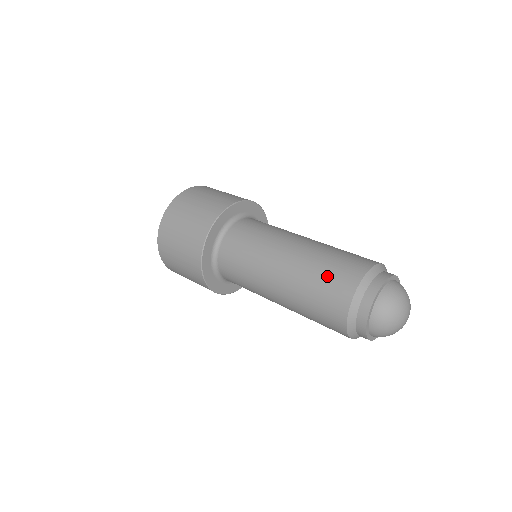
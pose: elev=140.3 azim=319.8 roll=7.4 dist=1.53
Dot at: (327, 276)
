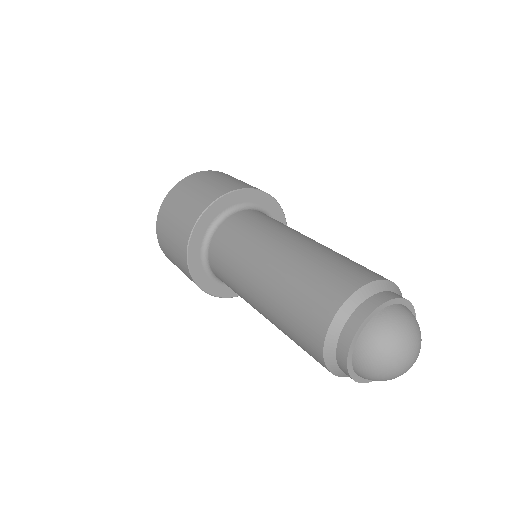
Dot at: (305, 293)
